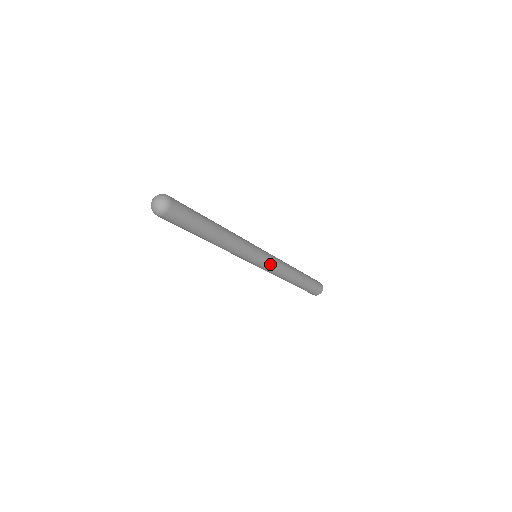
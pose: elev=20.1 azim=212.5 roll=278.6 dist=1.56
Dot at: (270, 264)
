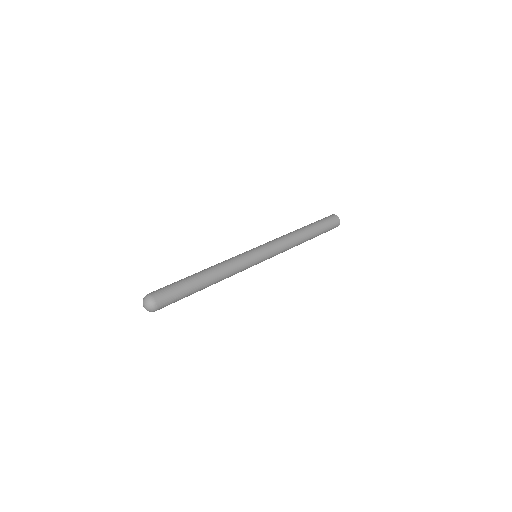
Dot at: occluded
